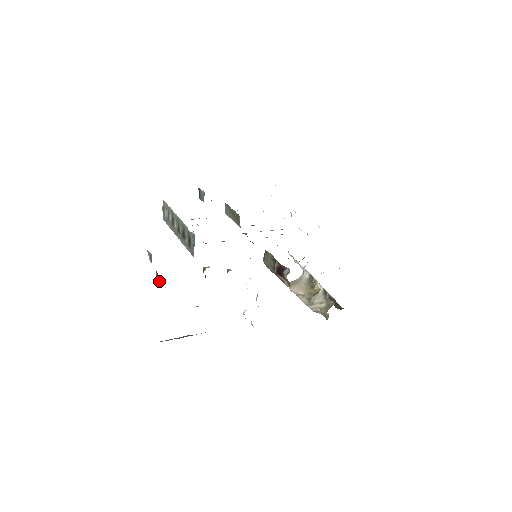
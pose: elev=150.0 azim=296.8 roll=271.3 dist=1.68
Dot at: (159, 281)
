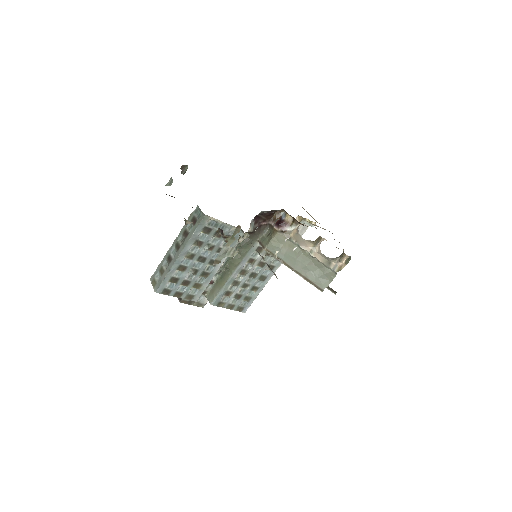
Dot at: occluded
